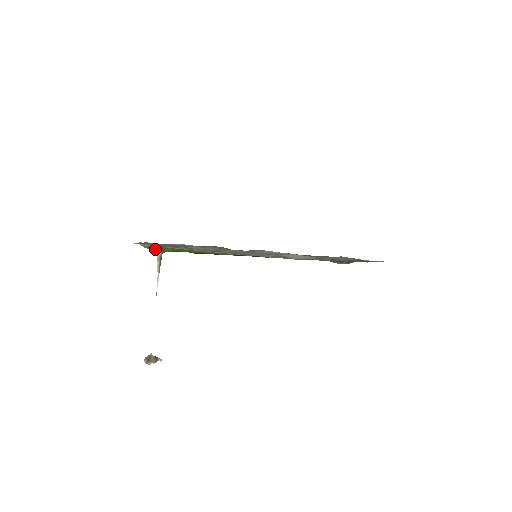
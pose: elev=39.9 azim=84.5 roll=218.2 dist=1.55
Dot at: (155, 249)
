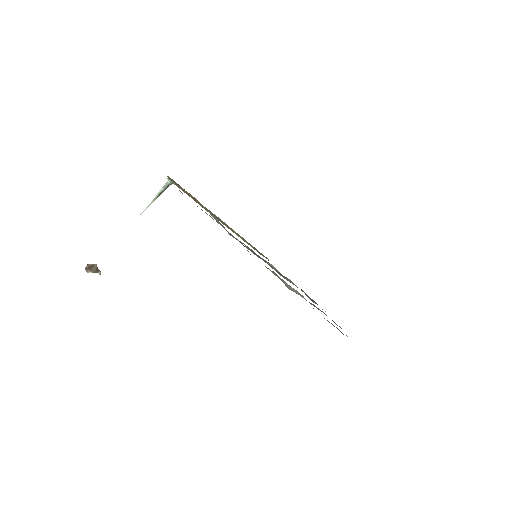
Dot at: occluded
